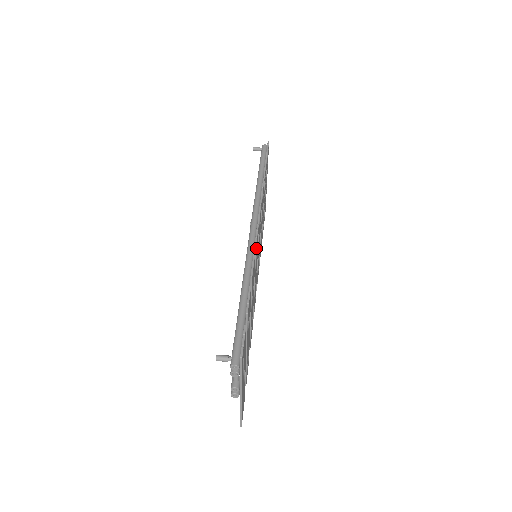
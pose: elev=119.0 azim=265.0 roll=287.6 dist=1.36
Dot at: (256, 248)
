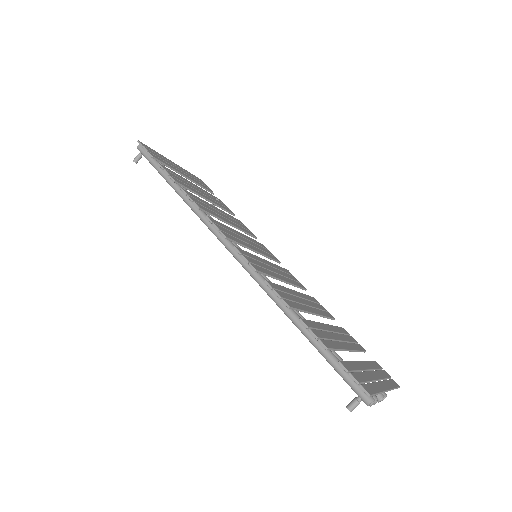
Dot at: (257, 269)
